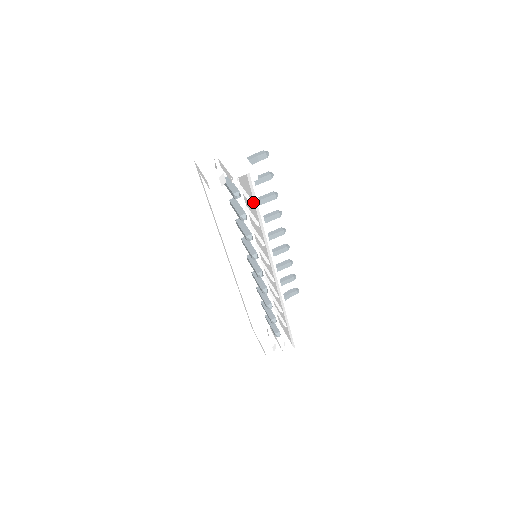
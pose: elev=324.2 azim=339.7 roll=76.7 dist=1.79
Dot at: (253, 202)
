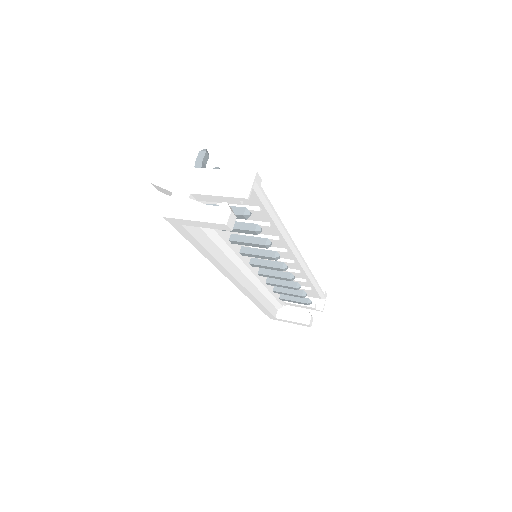
Dot at: (260, 207)
